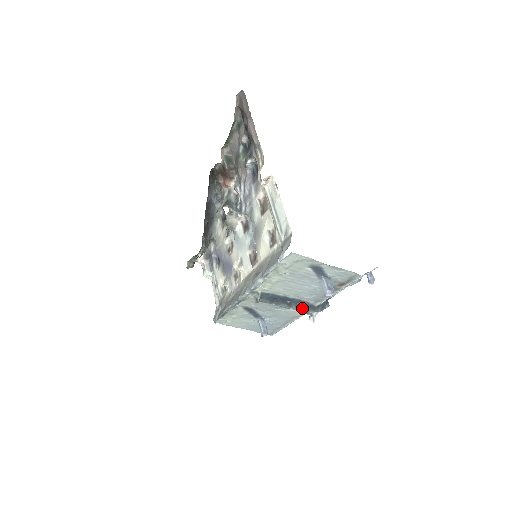
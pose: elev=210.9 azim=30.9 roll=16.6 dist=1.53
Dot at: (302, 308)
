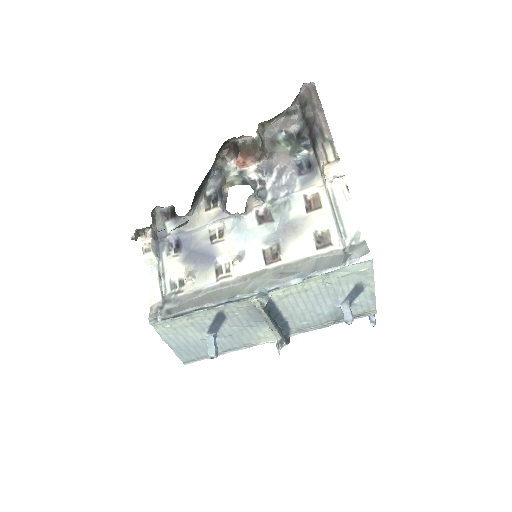
Dot at: (282, 334)
